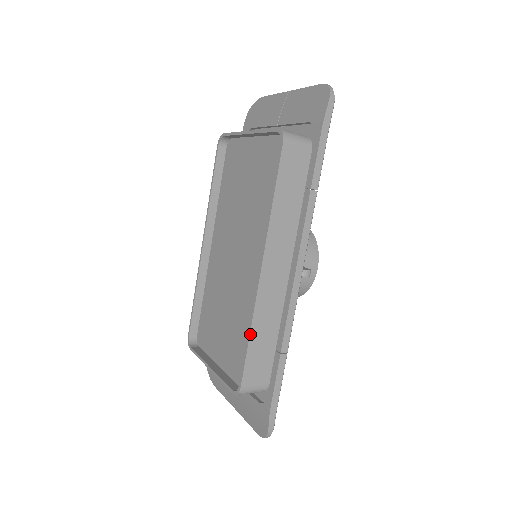
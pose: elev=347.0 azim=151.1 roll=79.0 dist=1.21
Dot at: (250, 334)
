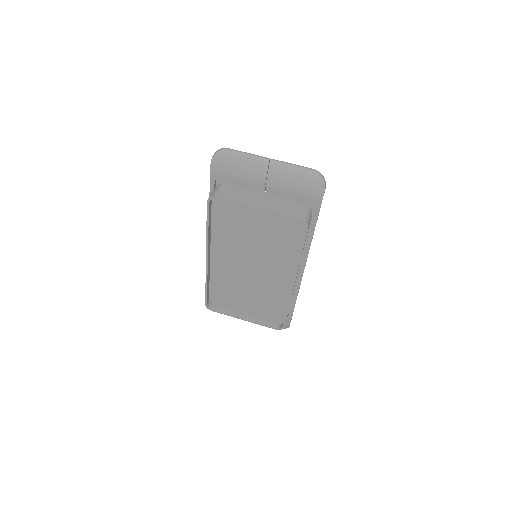
Dot at: occluded
